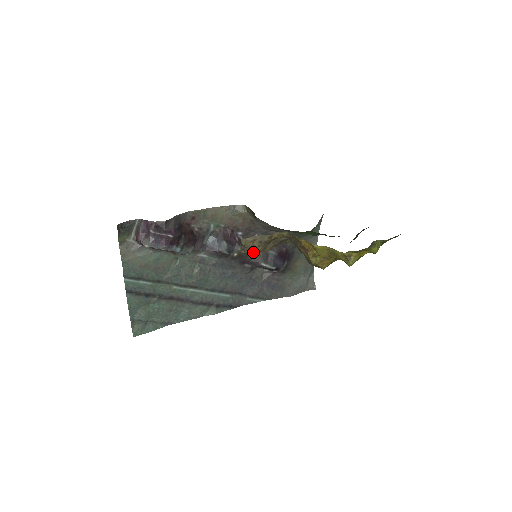
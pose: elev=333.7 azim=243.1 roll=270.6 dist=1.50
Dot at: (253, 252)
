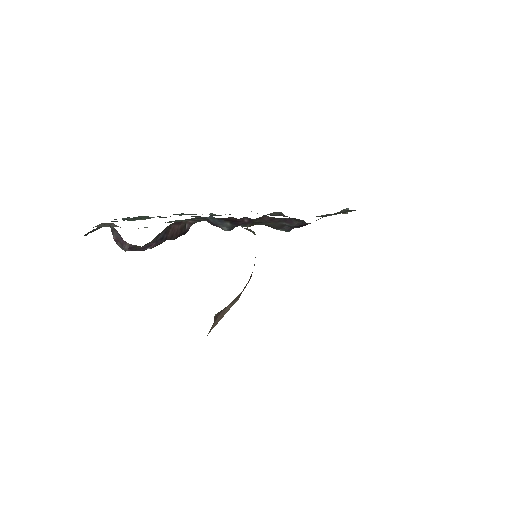
Dot at: occluded
